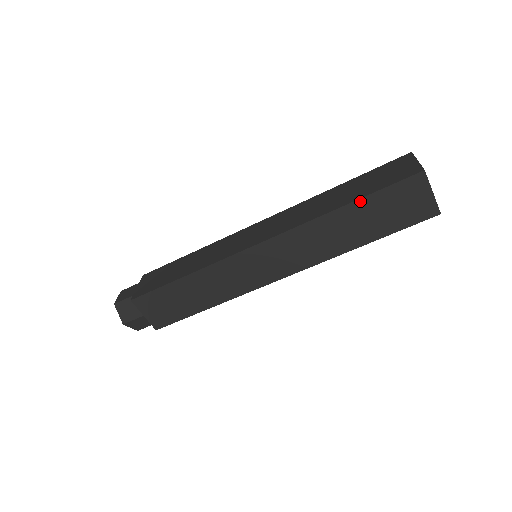
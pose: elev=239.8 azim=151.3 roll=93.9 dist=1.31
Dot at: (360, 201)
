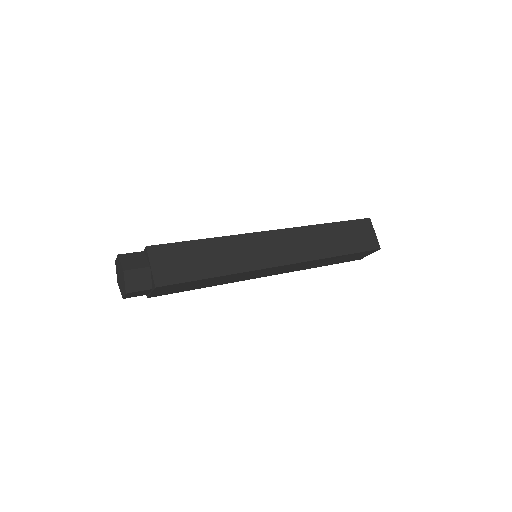
Dot at: (337, 224)
